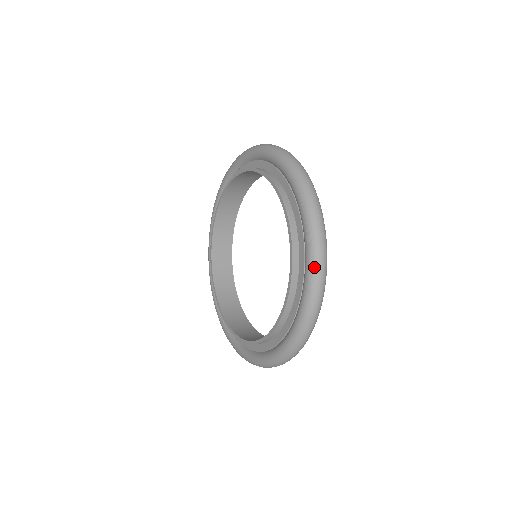
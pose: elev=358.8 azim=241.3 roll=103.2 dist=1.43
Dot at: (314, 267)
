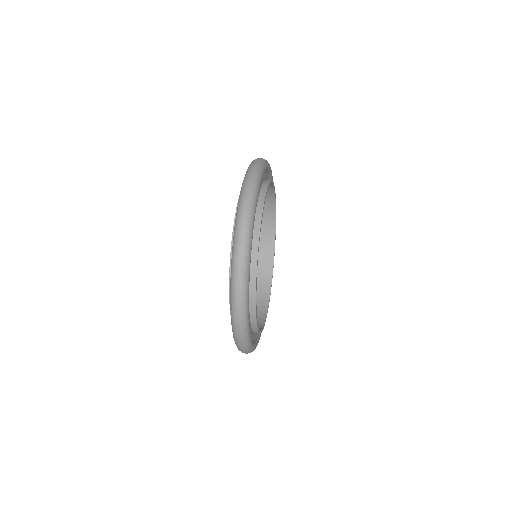
Dot at: (233, 254)
